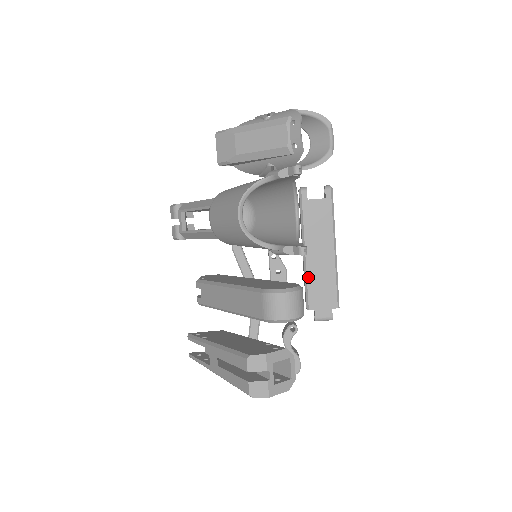
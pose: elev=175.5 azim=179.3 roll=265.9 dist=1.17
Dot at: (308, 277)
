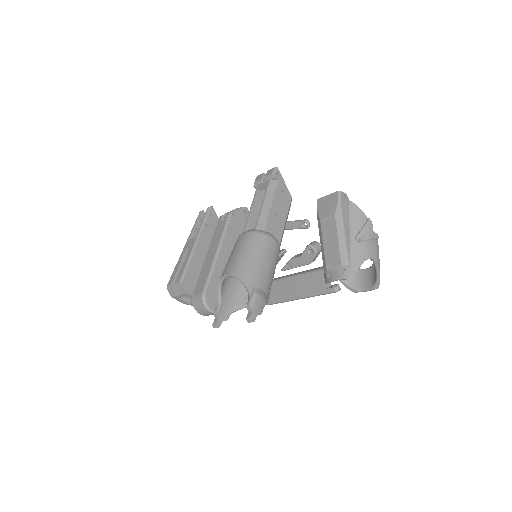
Dot at: (275, 283)
